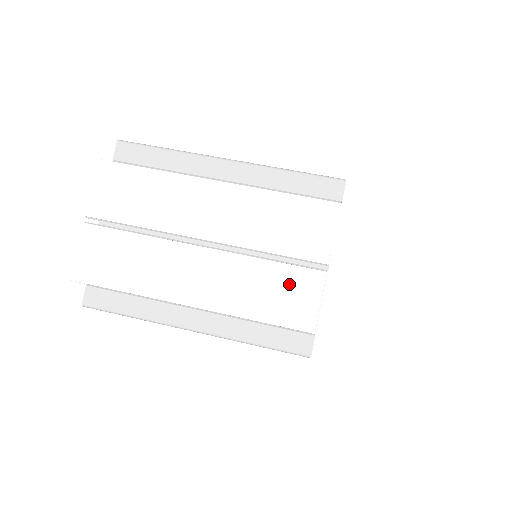
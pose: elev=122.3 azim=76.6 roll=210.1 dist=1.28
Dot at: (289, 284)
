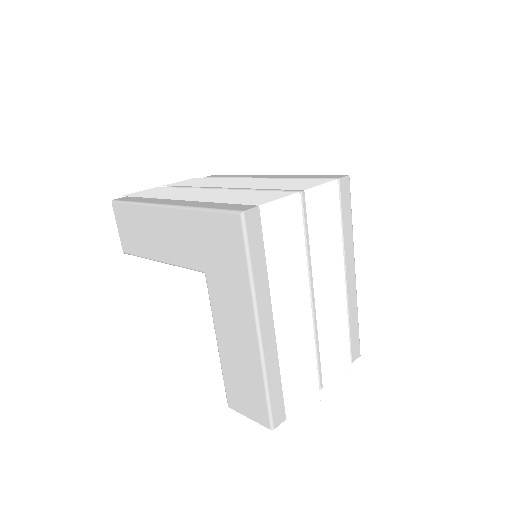
Dot at: (264, 195)
